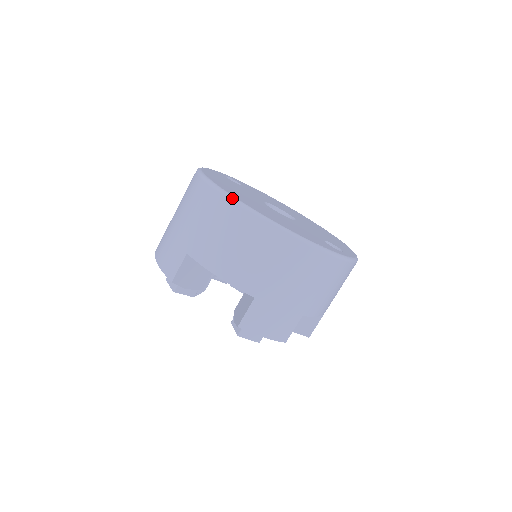
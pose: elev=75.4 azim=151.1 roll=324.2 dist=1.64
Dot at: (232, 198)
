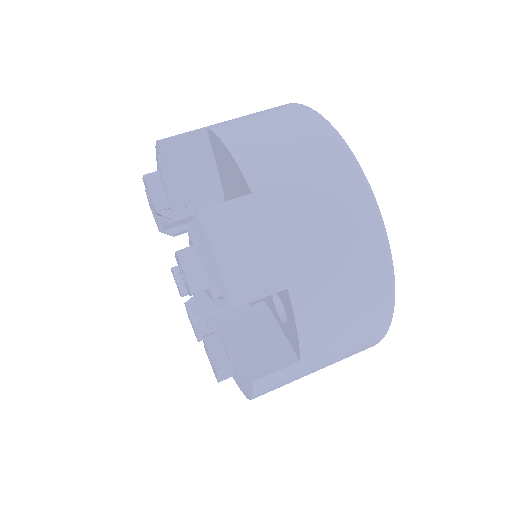
Dot at: occluded
